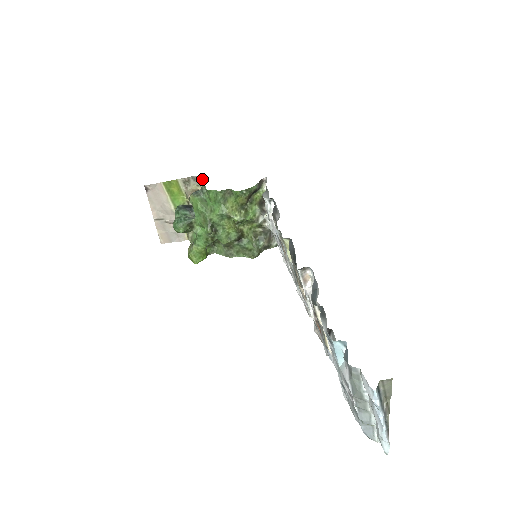
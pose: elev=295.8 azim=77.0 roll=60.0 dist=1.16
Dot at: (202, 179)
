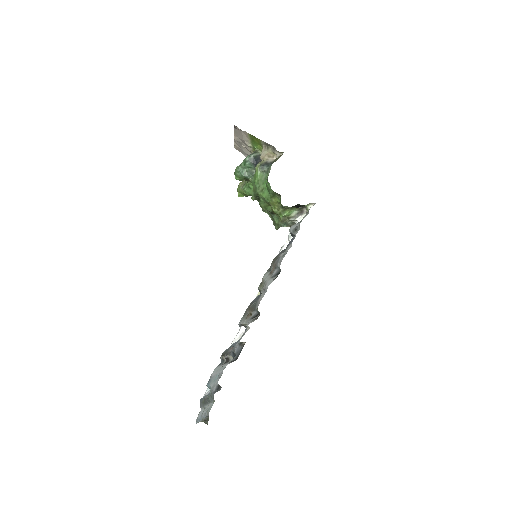
Dot at: (276, 158)
